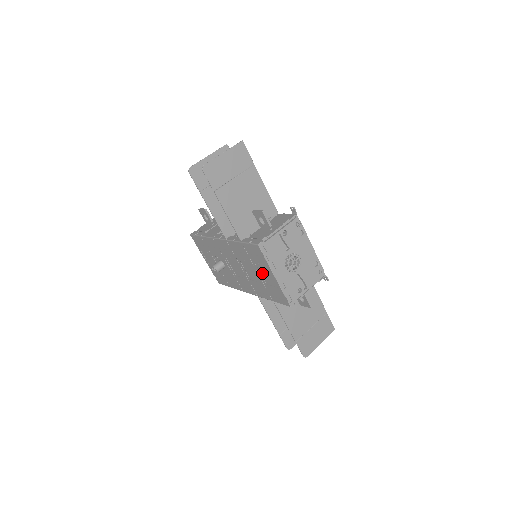
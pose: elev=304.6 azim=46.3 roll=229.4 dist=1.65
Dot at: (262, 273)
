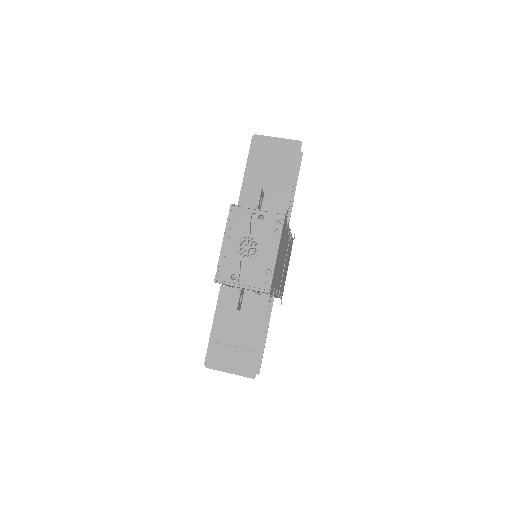
Dot at: occluded
